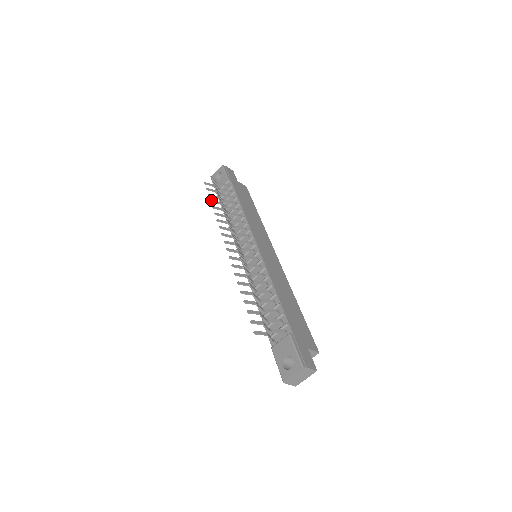
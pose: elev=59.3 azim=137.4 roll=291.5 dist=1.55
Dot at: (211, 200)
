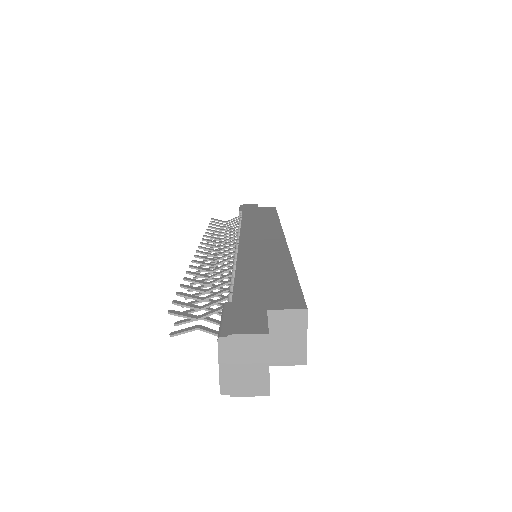
Dot at: (209, 239)
